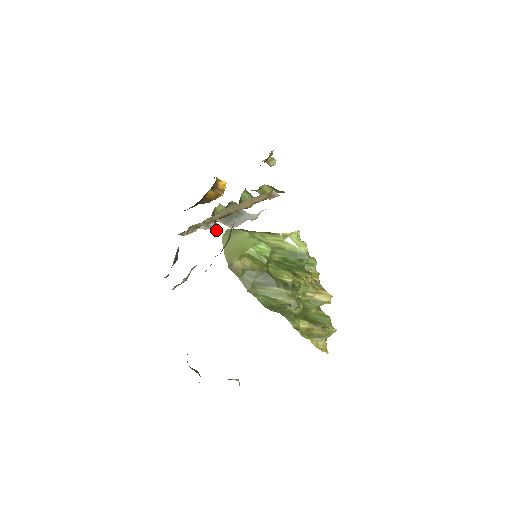
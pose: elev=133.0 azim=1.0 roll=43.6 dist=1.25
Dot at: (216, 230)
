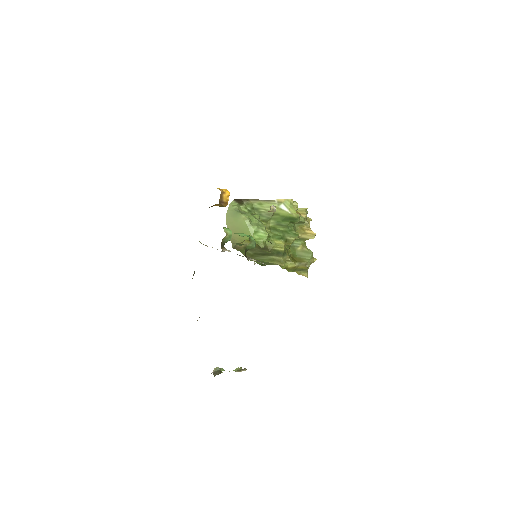
Dot at: (224, 250)
